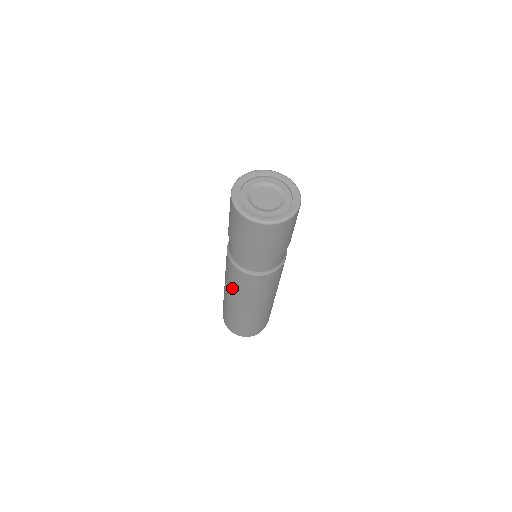
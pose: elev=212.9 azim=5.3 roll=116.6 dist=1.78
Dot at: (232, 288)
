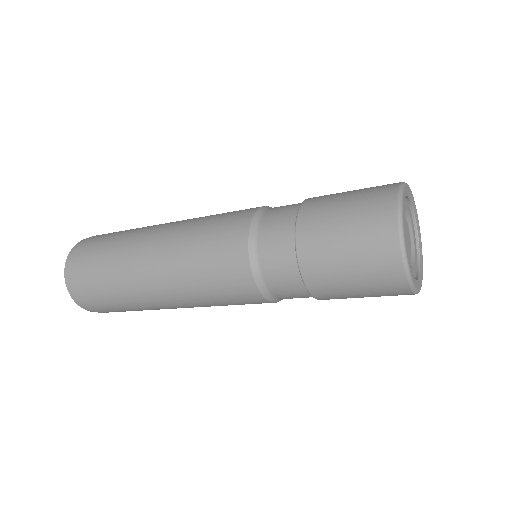
Dot at: (184, 257)
